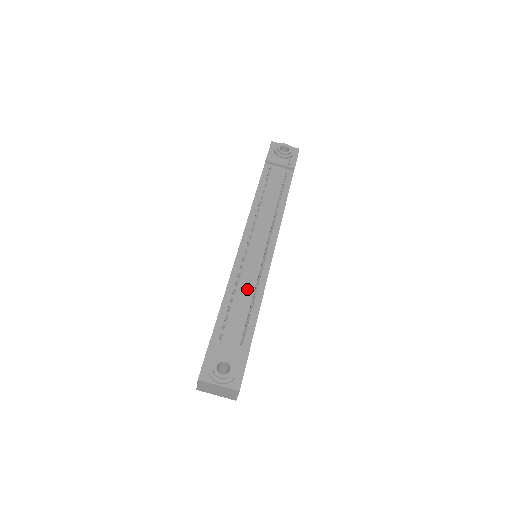
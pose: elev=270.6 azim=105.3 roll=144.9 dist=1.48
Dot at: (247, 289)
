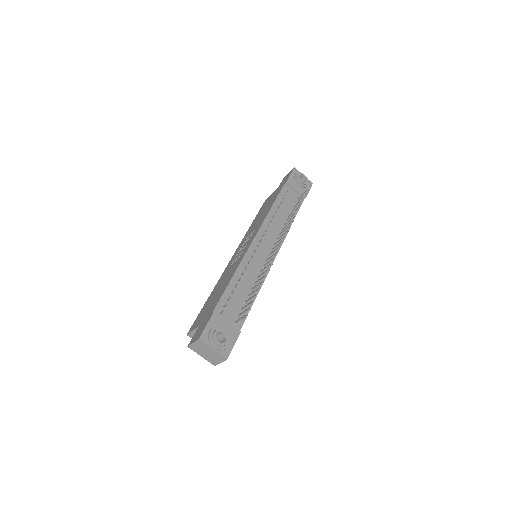
Dot at: (249, 281)
